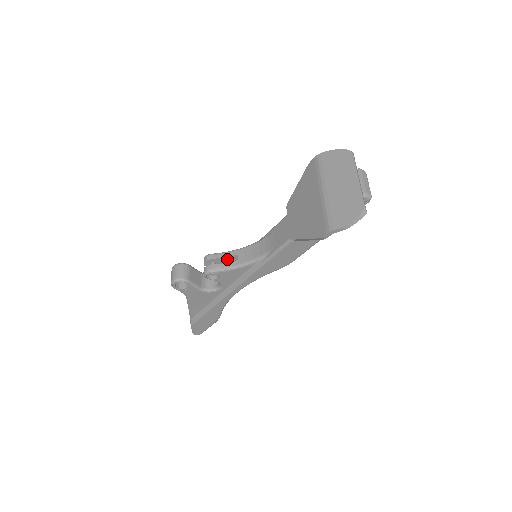
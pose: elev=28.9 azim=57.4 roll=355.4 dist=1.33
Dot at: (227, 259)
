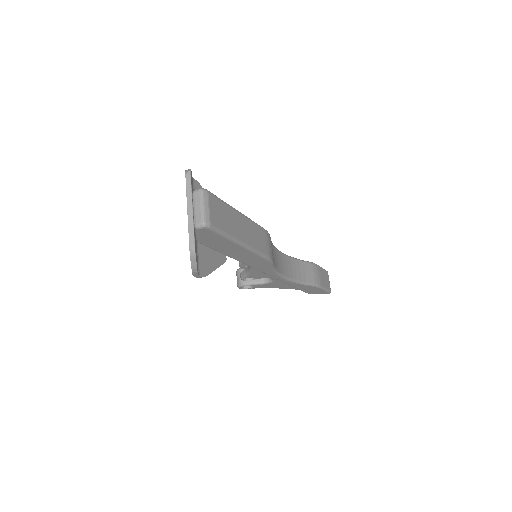
Dot at: occluded
